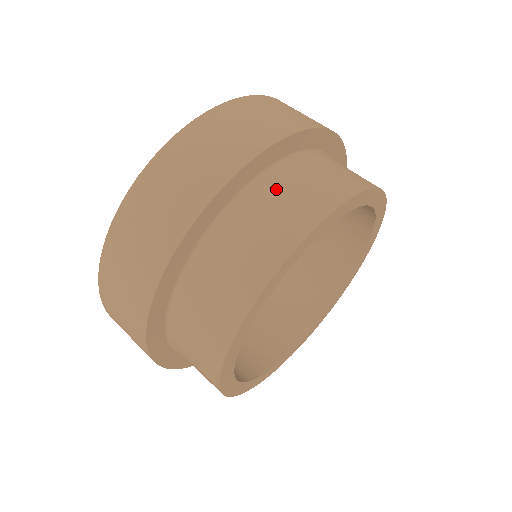
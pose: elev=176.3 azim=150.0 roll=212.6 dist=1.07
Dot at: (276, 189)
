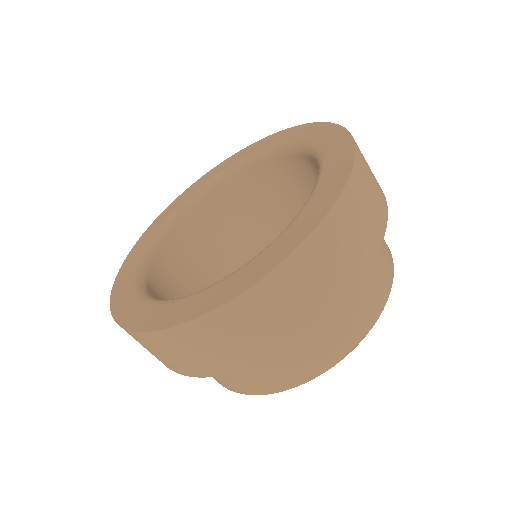
Dot at: (352, 292)
